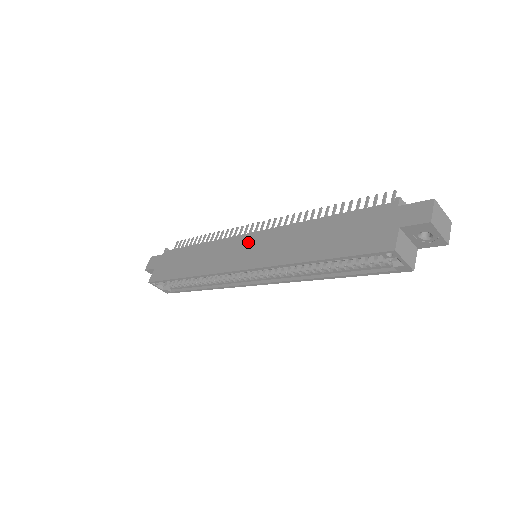
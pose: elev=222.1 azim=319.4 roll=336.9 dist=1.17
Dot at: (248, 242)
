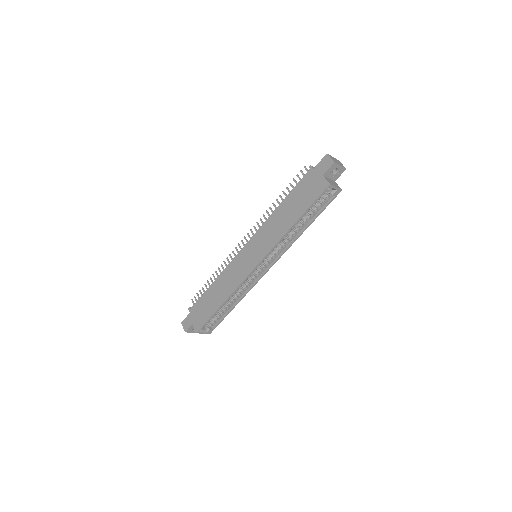
Dot at: (247, 251)
